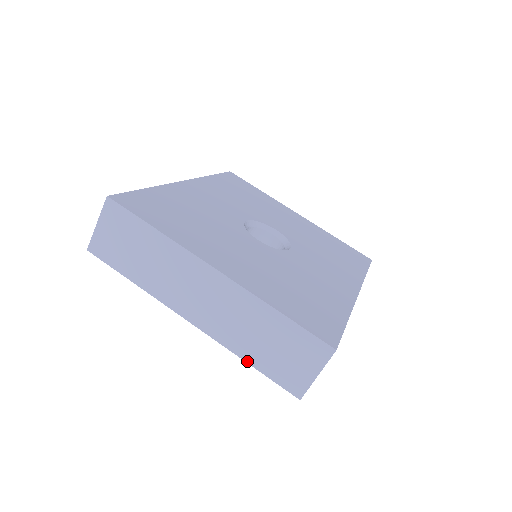
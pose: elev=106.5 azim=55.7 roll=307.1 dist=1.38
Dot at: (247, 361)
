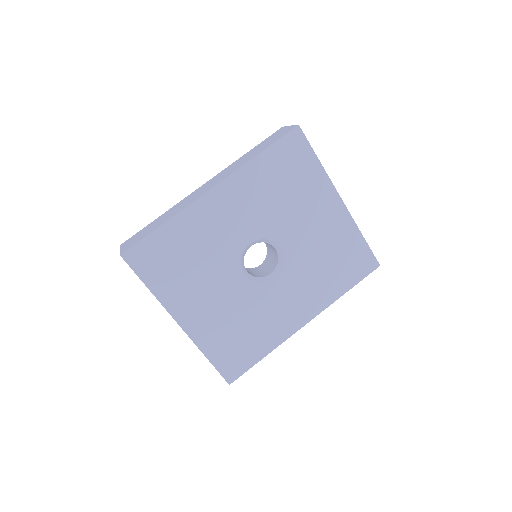
Dot at: occluded
